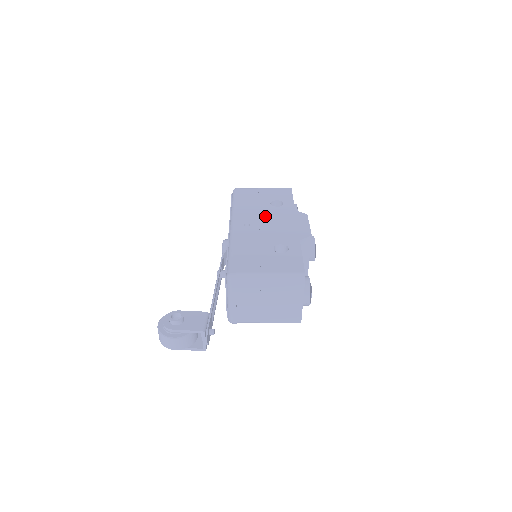
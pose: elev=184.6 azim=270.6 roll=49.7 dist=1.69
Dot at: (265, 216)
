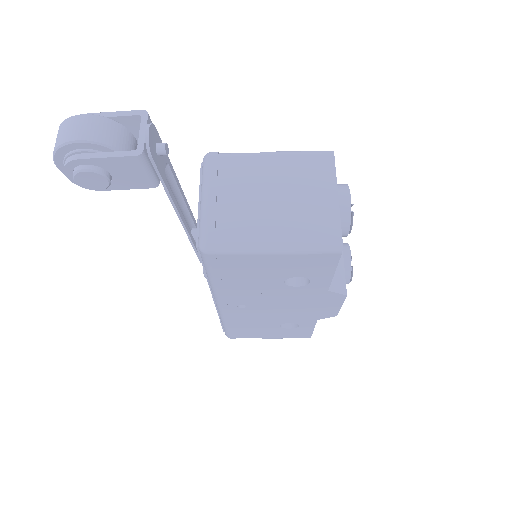
Dot at: occluded
